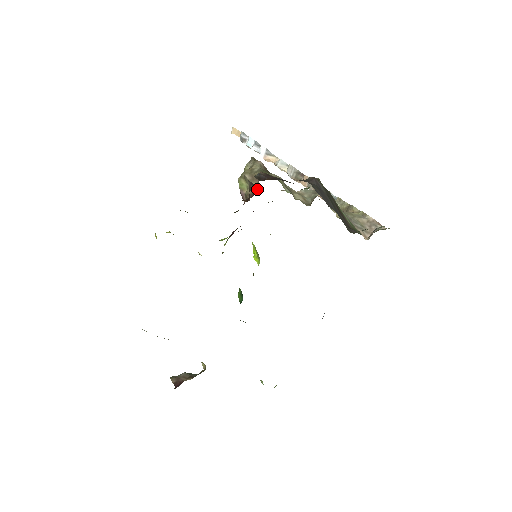
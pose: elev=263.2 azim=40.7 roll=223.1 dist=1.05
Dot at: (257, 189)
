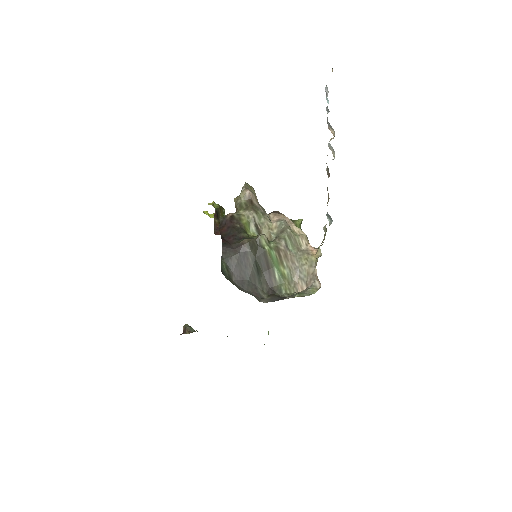
Dot at: occluded
